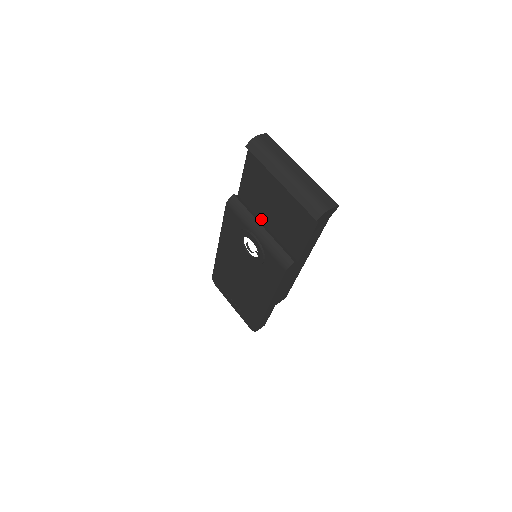
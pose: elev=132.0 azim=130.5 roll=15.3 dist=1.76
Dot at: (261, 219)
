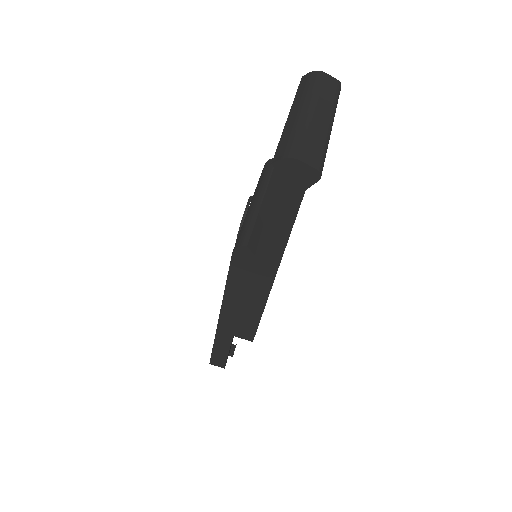
Dot at: occluded
